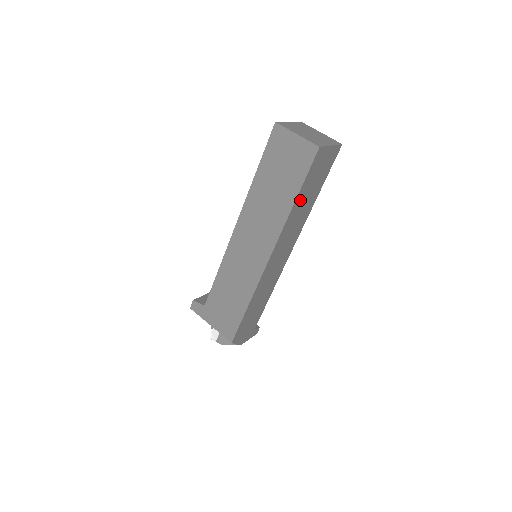
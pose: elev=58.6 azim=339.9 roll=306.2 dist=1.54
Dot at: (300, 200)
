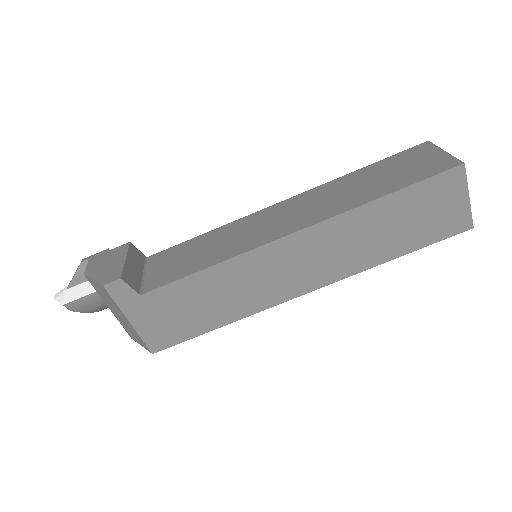
Dot at: occluded
